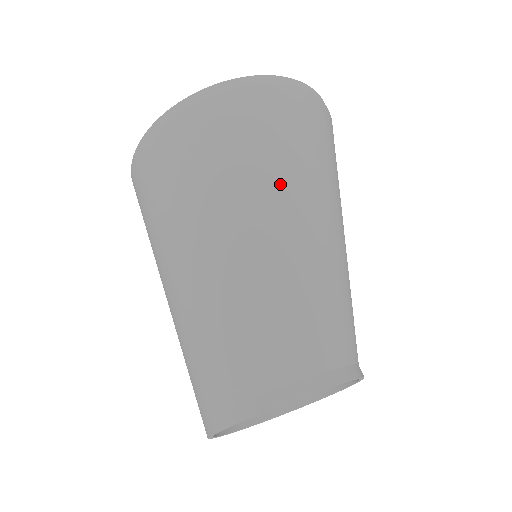
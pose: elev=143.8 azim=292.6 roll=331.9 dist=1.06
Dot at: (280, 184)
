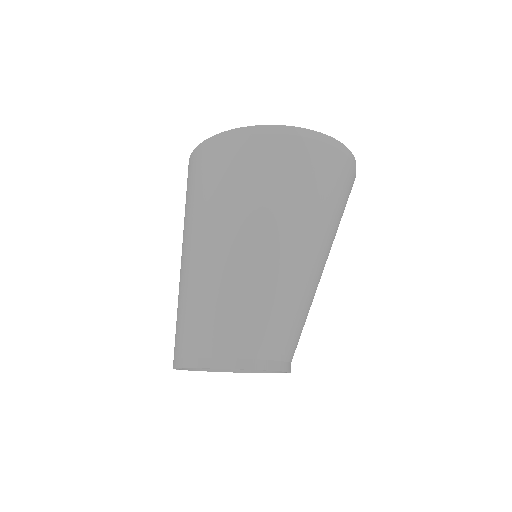
Dot at: (265, 218)
